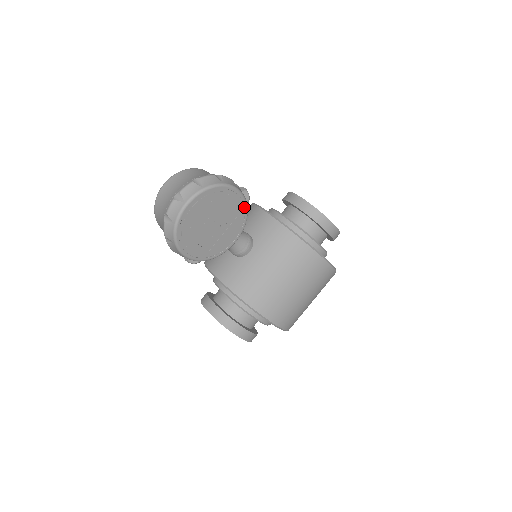
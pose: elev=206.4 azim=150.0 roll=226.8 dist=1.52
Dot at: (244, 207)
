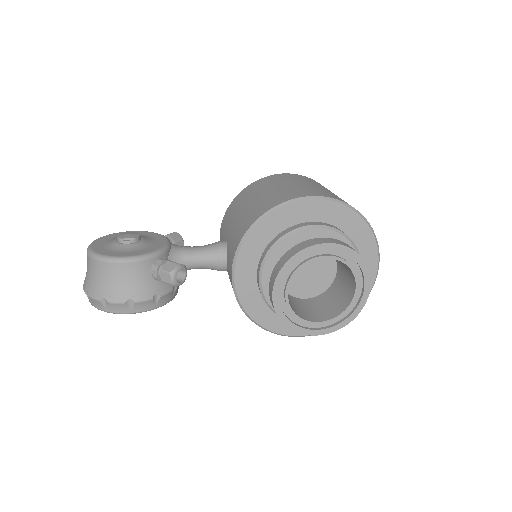
Dot at: (153, 307)
